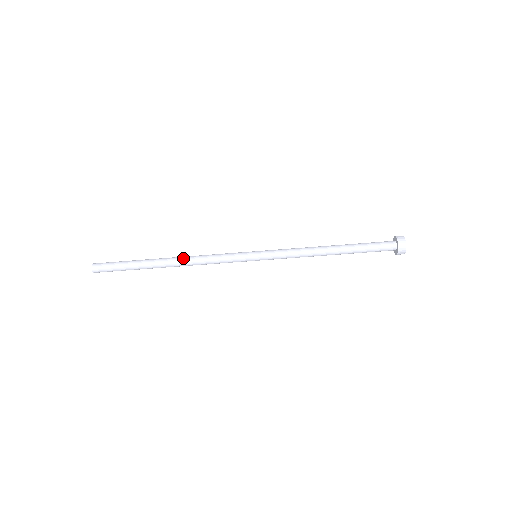
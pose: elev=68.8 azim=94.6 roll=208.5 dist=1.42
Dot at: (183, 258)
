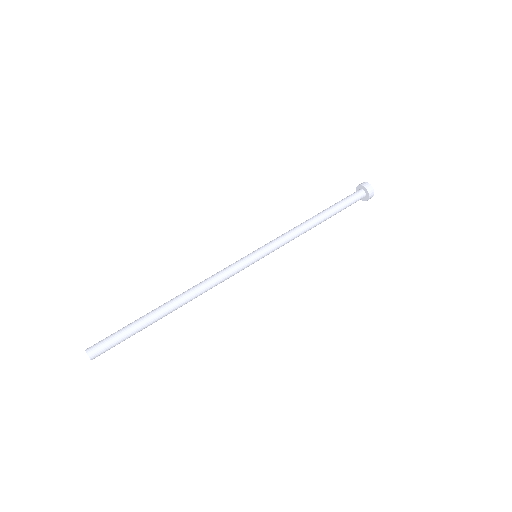
Dot at: (187, 291)
